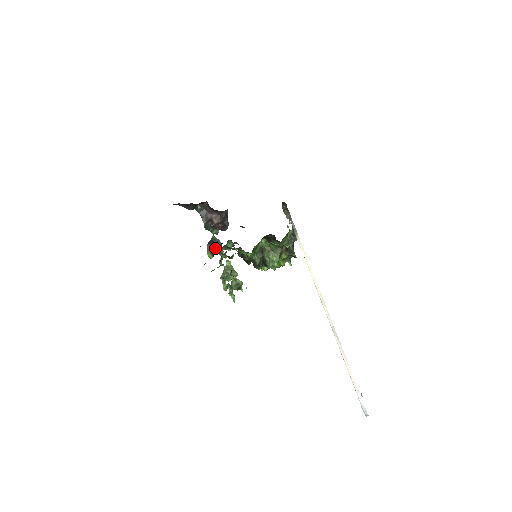
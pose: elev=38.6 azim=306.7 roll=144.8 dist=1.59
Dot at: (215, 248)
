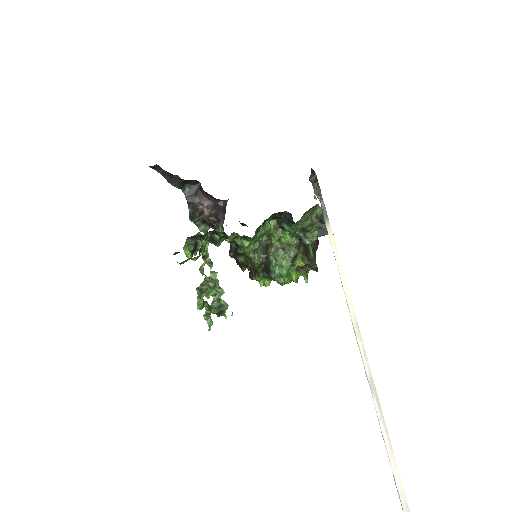
Dot at: (198, 246)
